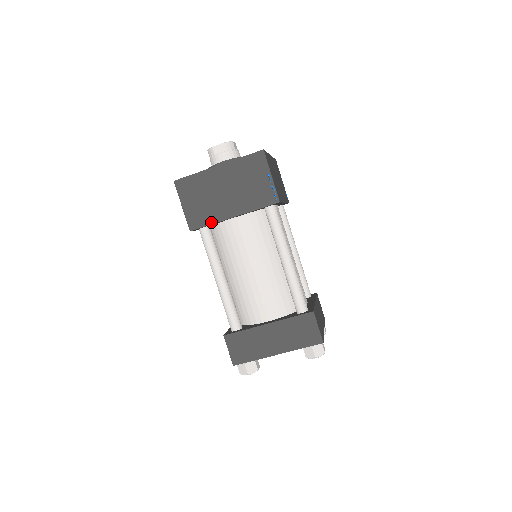
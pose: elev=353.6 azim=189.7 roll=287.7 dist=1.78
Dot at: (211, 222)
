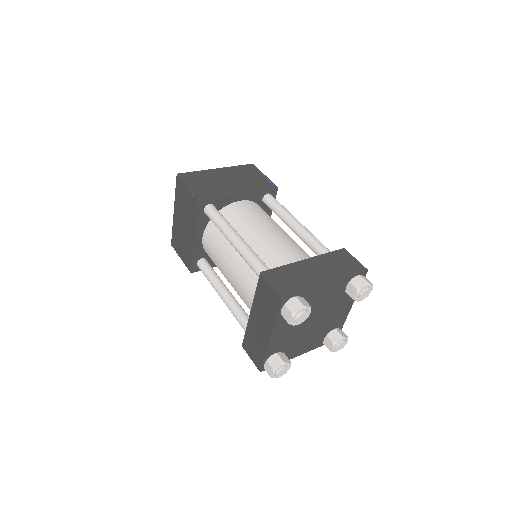
Dot at: (220, 196)
